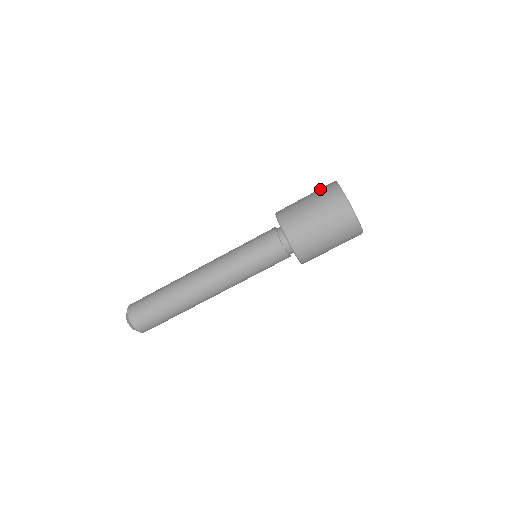
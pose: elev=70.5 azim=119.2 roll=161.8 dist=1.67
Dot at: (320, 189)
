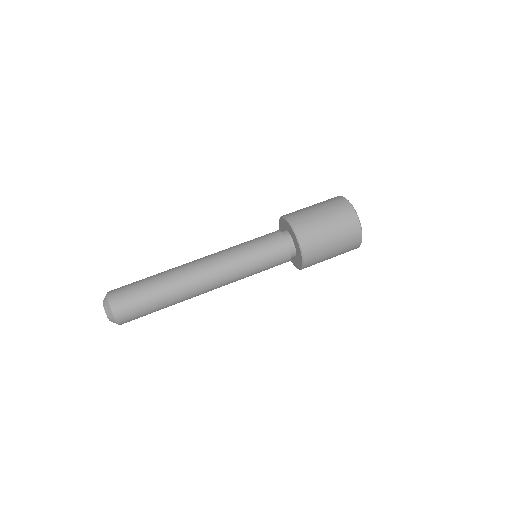
Dot at: occluded
